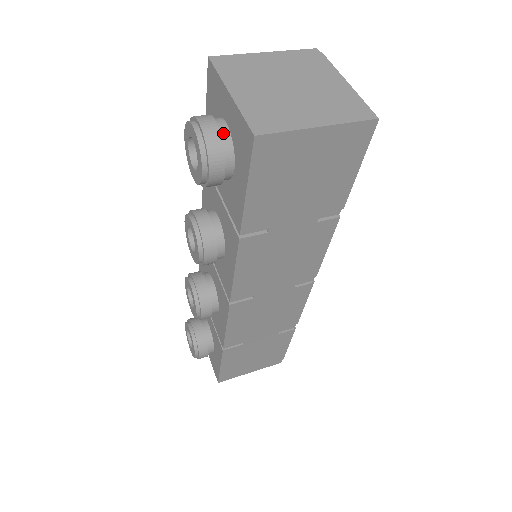
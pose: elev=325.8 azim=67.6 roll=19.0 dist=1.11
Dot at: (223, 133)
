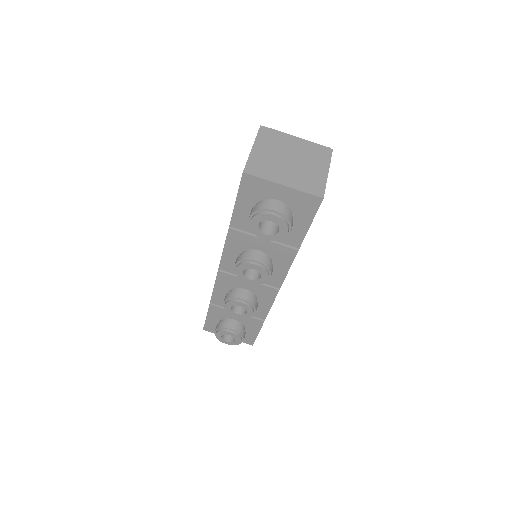
Dot at: (283, 206)
